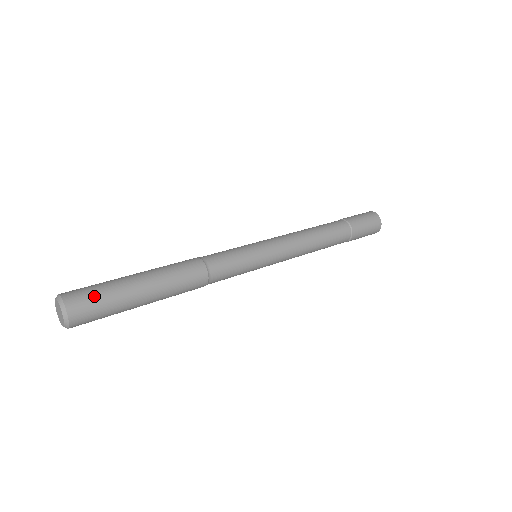
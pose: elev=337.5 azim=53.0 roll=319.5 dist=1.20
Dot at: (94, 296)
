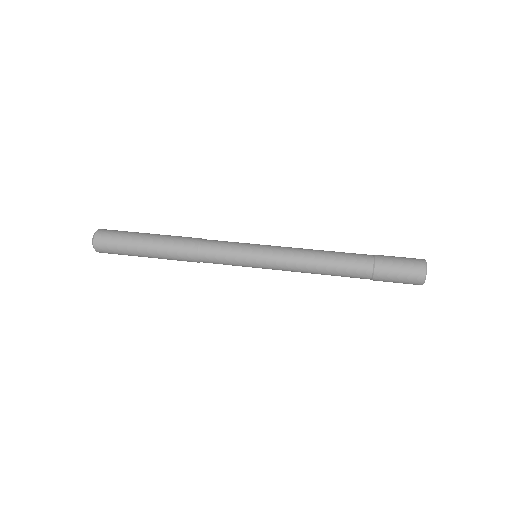
Dot at: (112, 247)
